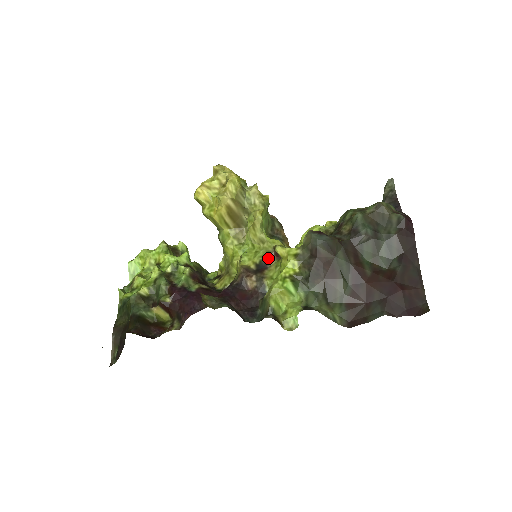
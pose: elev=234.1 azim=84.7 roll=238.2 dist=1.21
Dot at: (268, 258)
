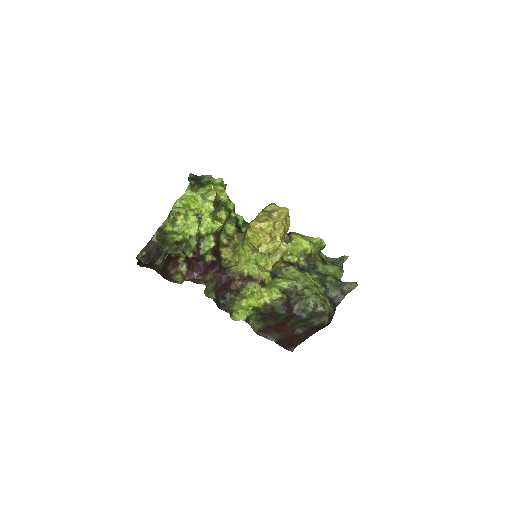
Dot at: (256, 280)
